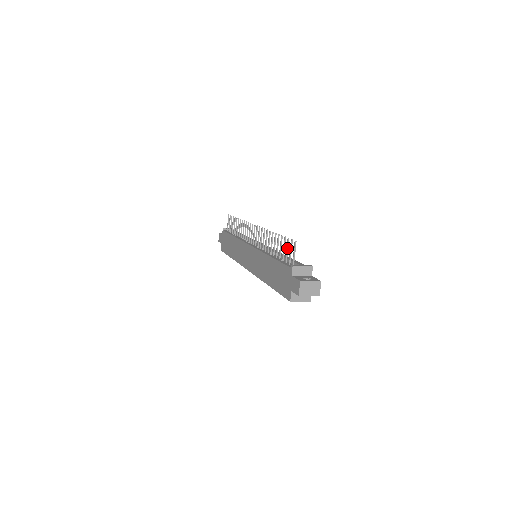
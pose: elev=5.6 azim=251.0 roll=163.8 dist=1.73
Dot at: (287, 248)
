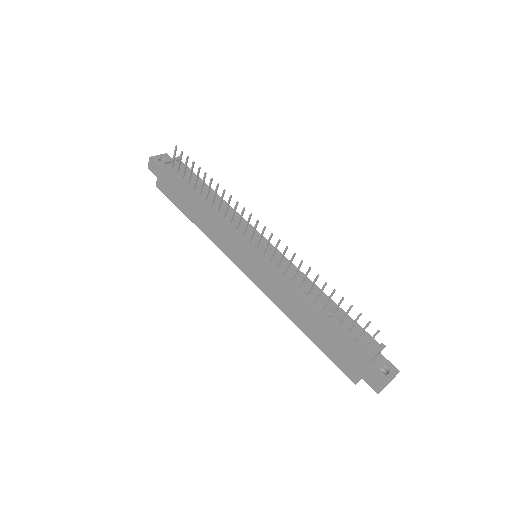
Dot at: (355, 322)
